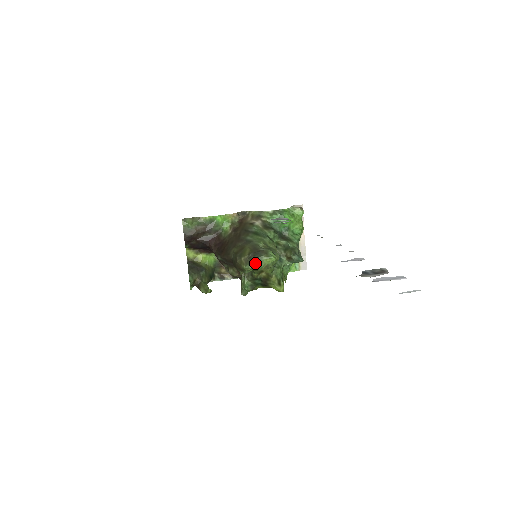
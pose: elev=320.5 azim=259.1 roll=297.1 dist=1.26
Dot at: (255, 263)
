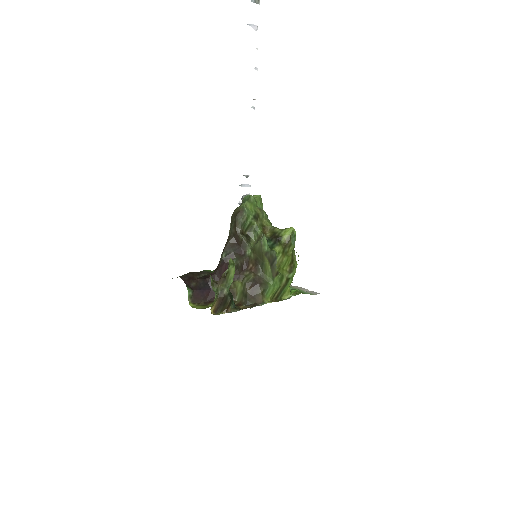
Dot at: (246, 196)
